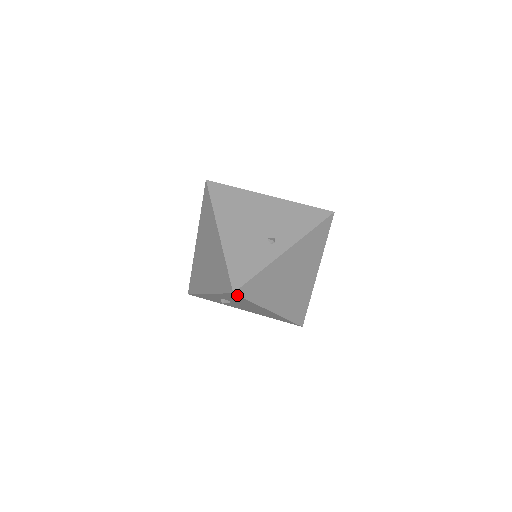
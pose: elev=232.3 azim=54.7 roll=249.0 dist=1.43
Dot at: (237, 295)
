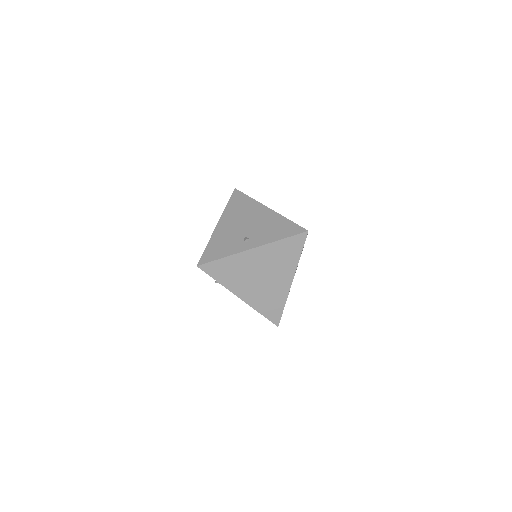
Dot at: (201, 269)
